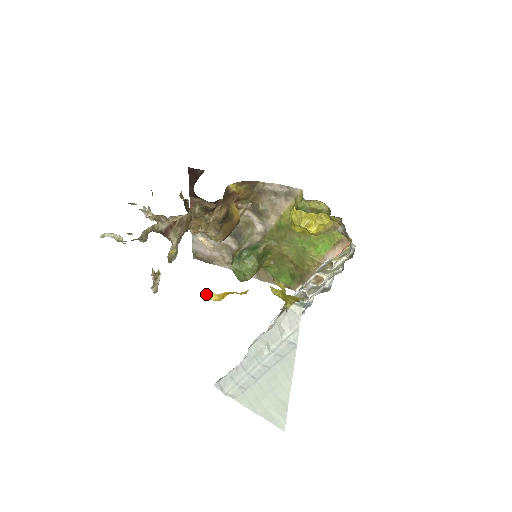
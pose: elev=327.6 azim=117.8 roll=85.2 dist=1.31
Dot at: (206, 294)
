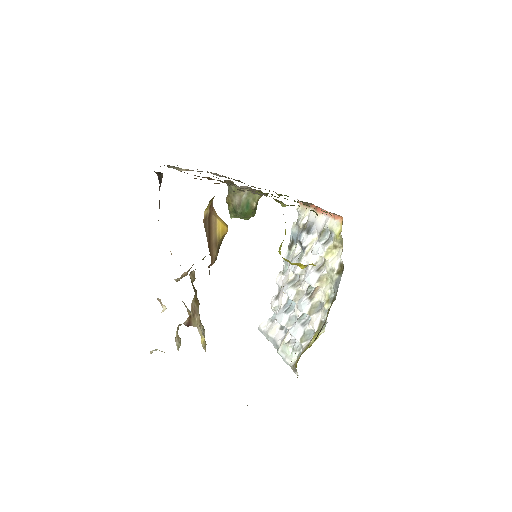
Dot at: occluded
